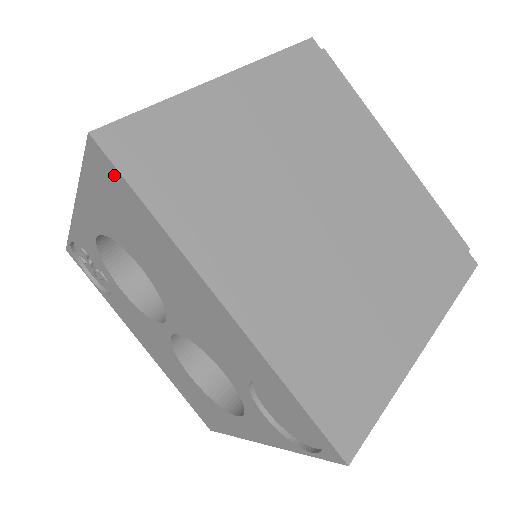
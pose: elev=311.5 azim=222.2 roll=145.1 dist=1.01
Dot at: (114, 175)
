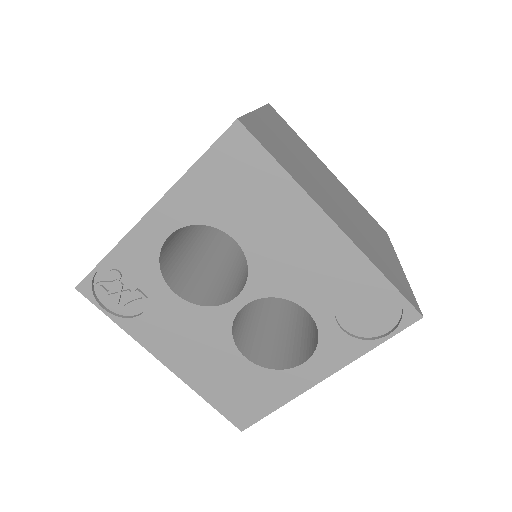
Dot at: (251, 149)
